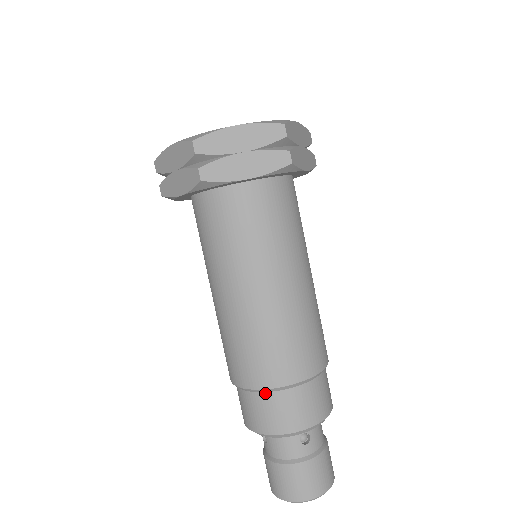
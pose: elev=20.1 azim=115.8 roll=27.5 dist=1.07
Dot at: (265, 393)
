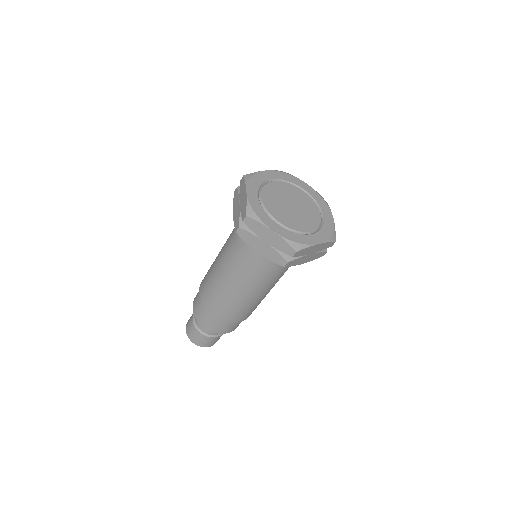
Dot at: (227, 322)
